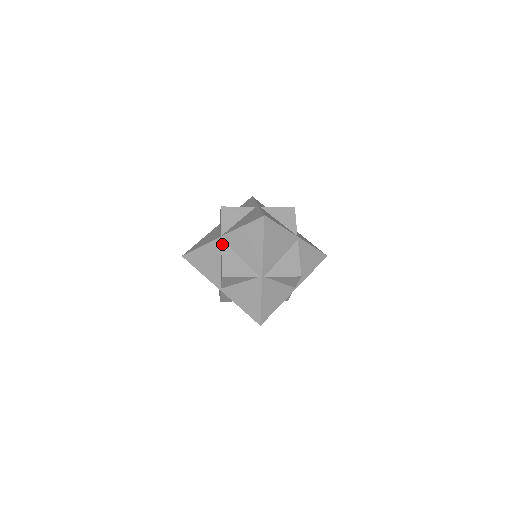
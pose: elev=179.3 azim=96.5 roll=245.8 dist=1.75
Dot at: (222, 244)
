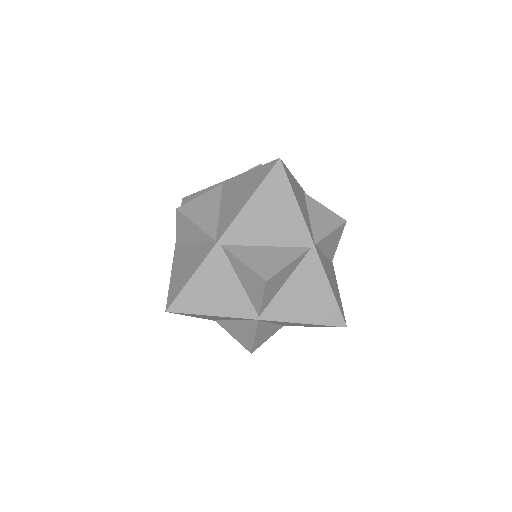
Dot at: occluded
